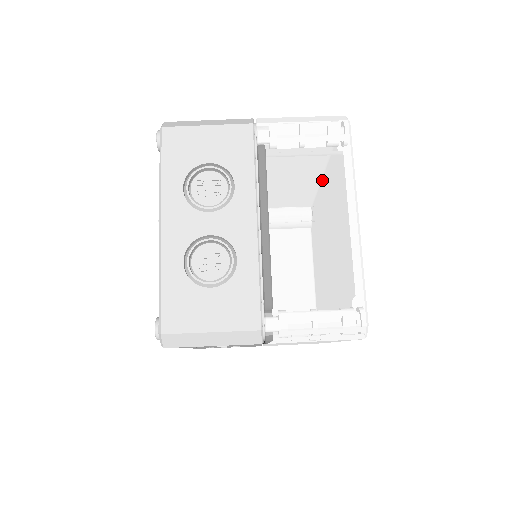
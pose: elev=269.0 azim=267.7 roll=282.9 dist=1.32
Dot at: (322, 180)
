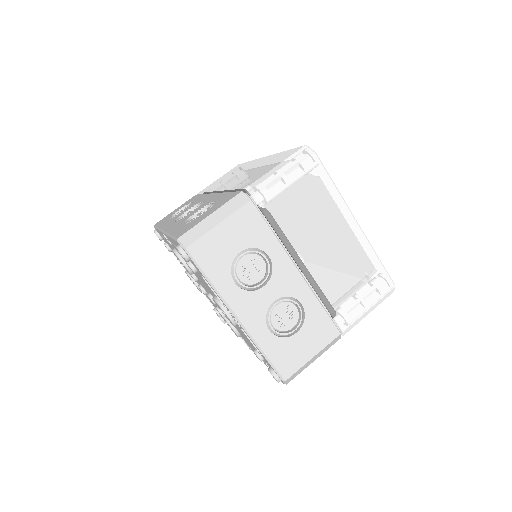
Dot at: (322, 211)
